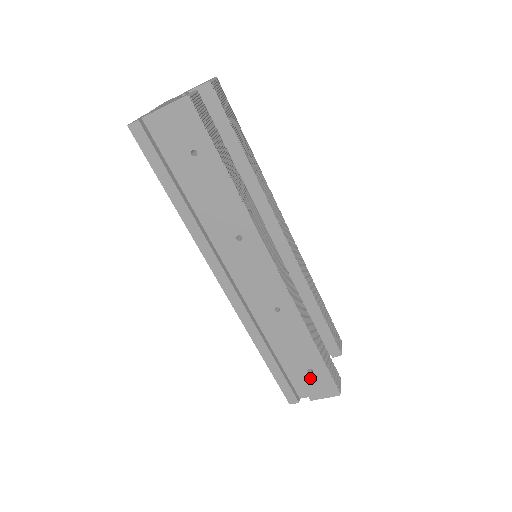
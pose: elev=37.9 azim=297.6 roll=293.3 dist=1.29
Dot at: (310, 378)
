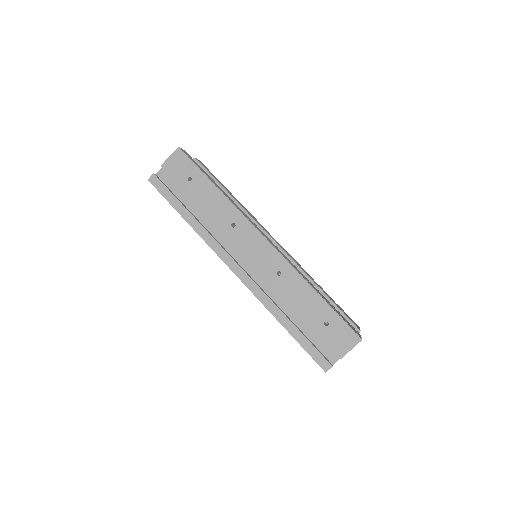
Dot at: (330, 332)
